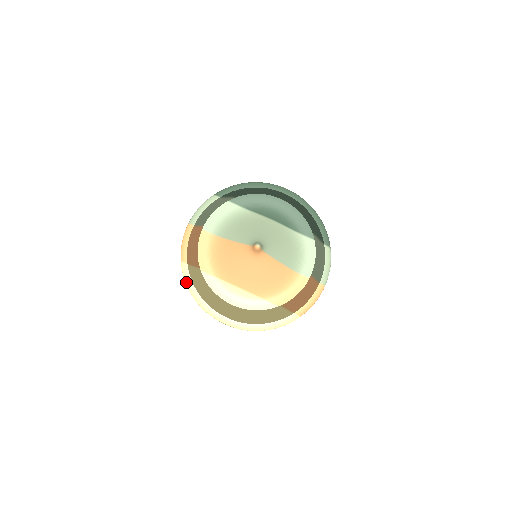
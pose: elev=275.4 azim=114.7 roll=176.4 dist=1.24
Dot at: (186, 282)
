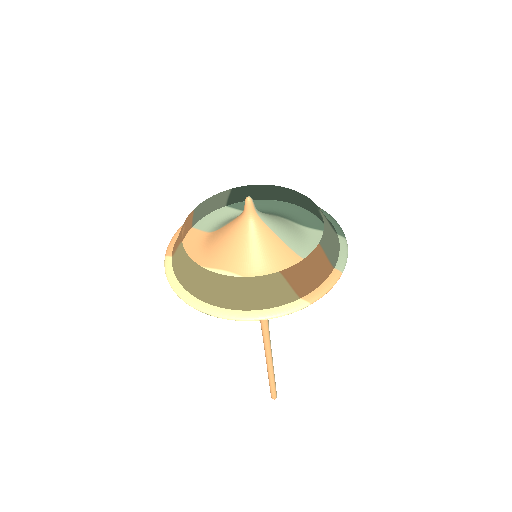
Dot at: (166, 273)
